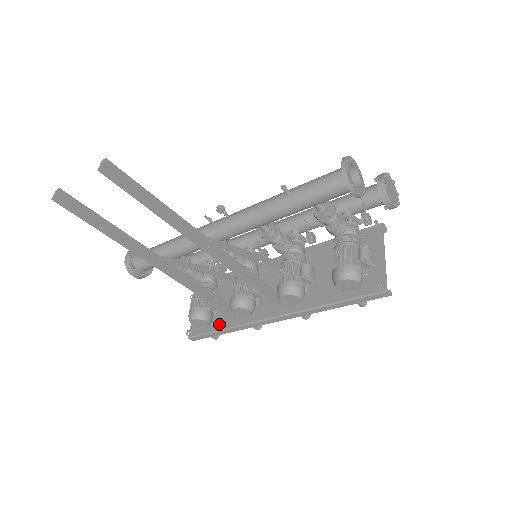
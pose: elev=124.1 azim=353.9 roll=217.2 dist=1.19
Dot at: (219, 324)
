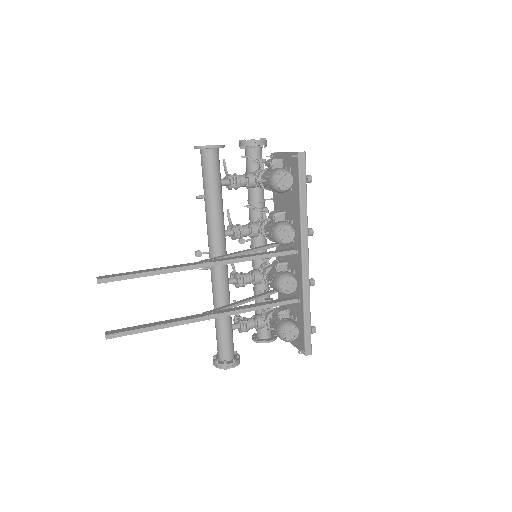
Dot at: (300, 318)
